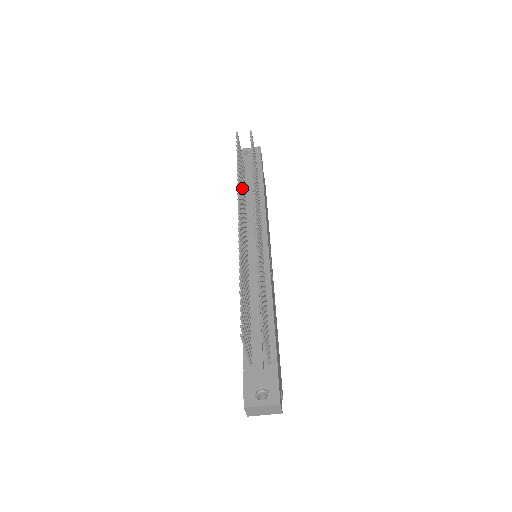
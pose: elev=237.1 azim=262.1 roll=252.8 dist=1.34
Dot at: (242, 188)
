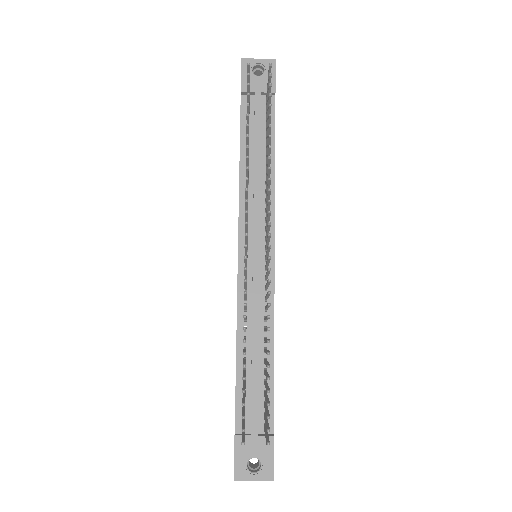
Dot at: occluded
